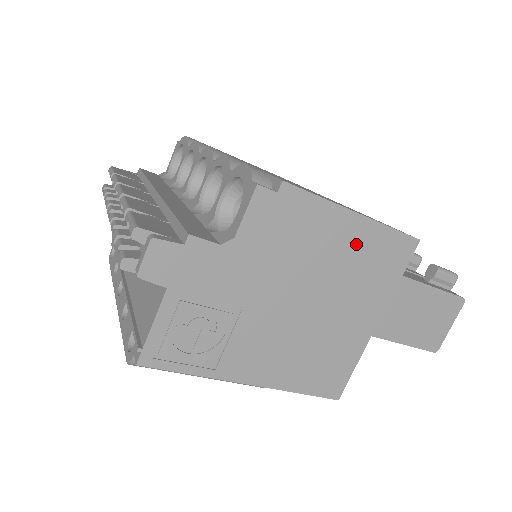
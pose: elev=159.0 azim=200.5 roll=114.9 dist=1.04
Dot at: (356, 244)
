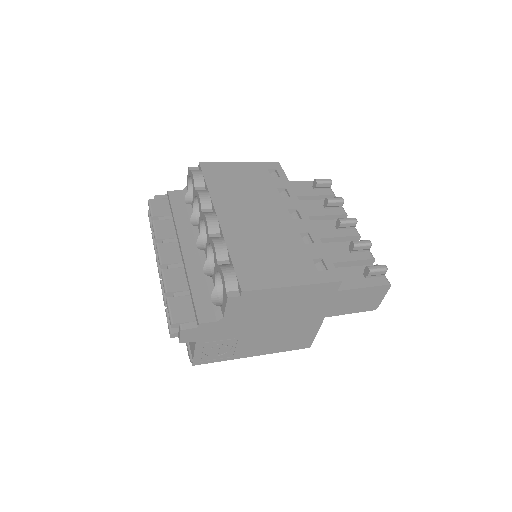
Dot at: (298, 296)
